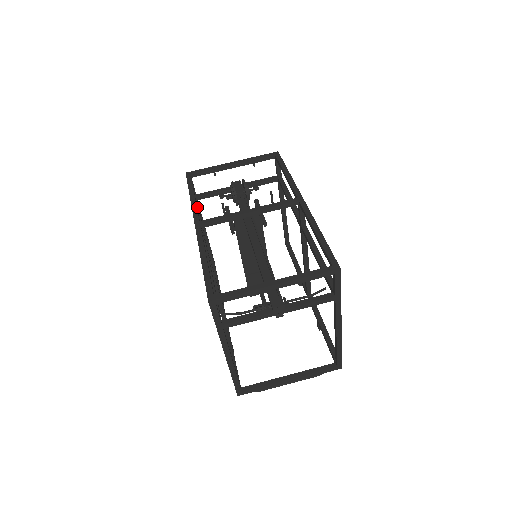
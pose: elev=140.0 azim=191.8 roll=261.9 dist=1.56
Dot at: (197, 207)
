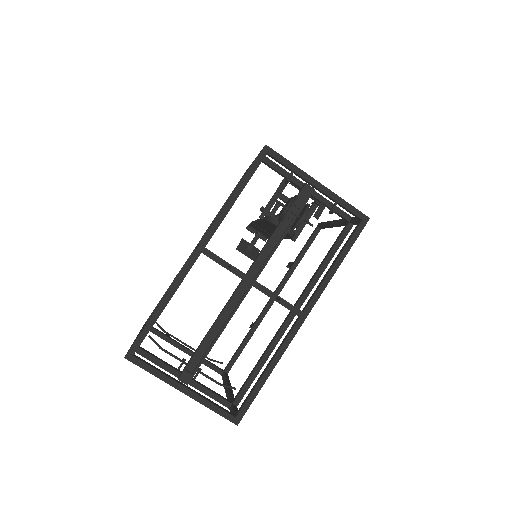
Dot at: occluded
